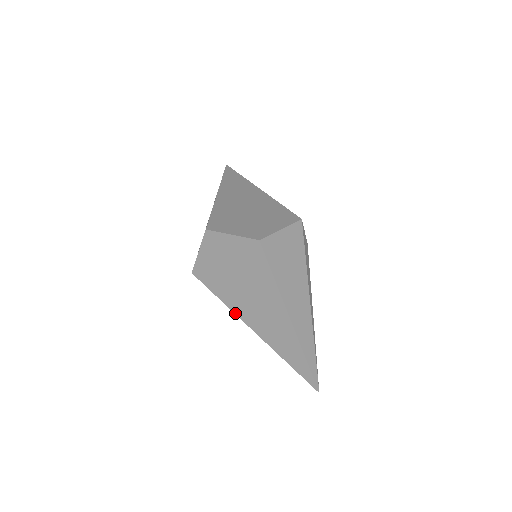
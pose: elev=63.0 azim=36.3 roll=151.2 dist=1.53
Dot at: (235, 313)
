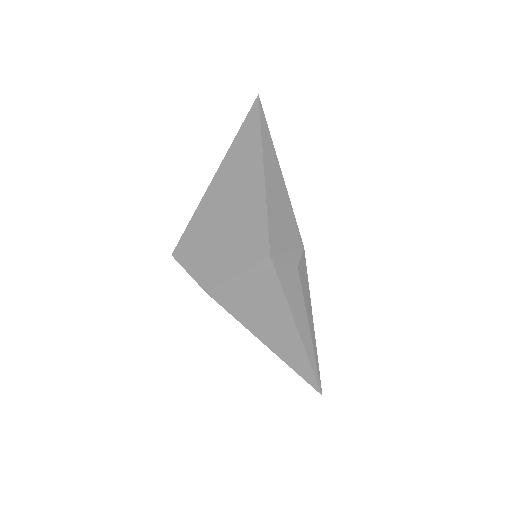
Dot at: occluded
